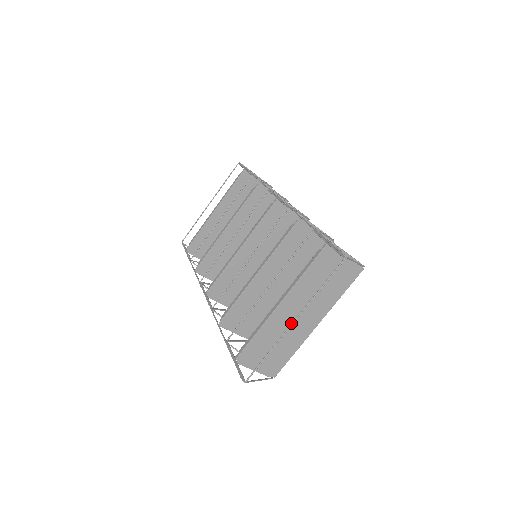
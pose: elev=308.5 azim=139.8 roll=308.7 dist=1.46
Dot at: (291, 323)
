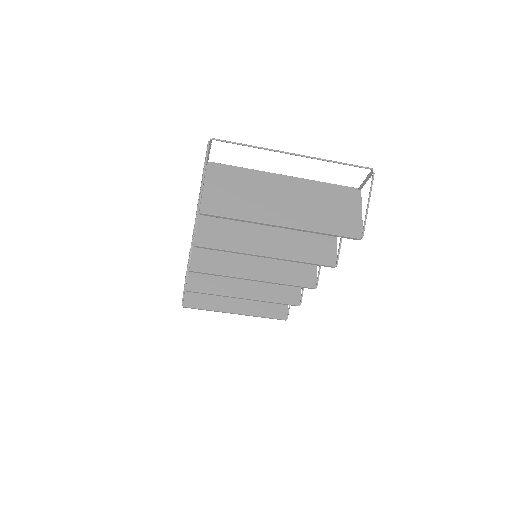
Dot at: (271, 197)
